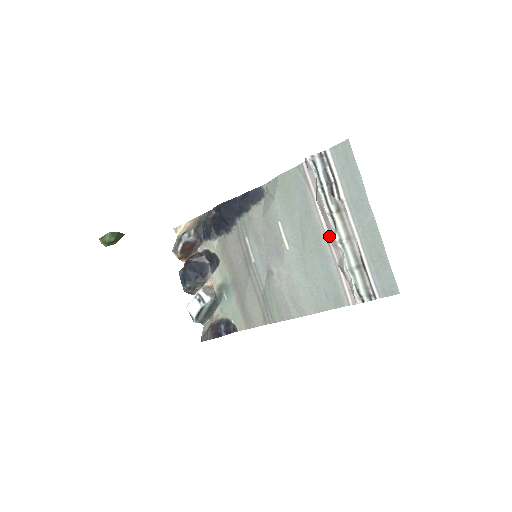
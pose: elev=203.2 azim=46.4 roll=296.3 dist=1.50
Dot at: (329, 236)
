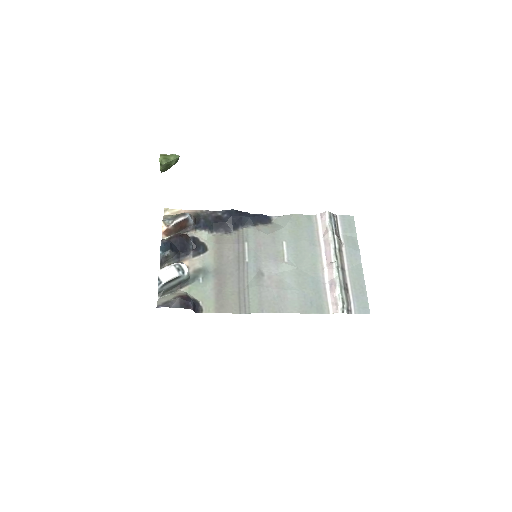
Dot at: (326, 263)
